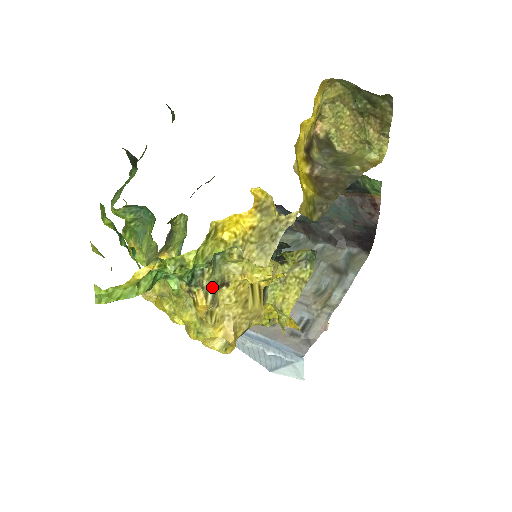
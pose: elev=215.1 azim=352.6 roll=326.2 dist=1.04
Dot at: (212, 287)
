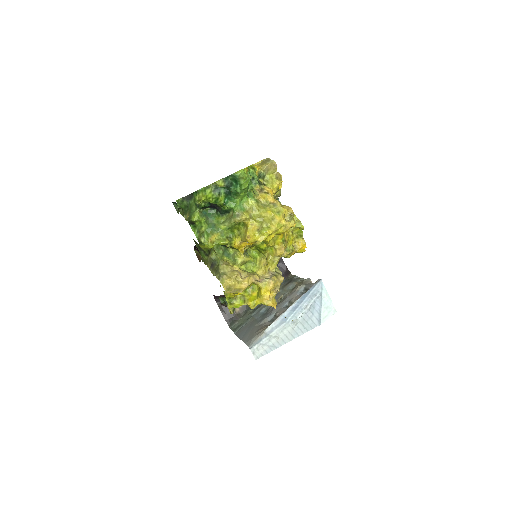
Dot at: occluded
